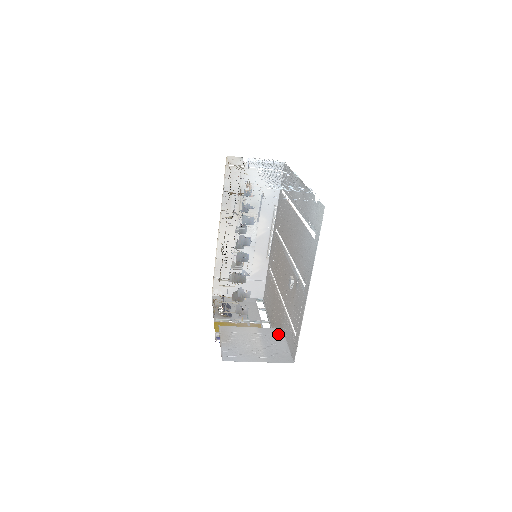
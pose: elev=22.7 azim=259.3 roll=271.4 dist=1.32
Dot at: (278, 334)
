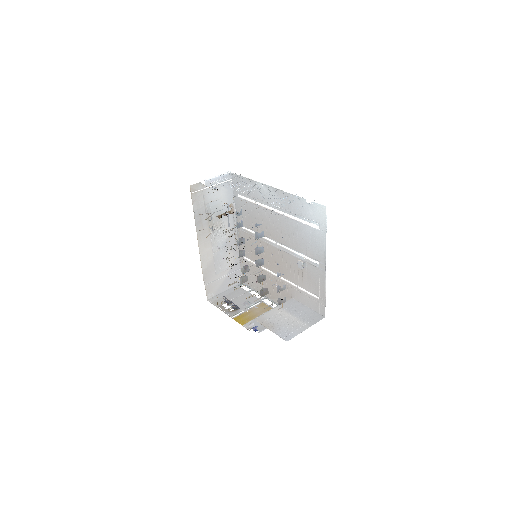
Dot at: (295, 303)
